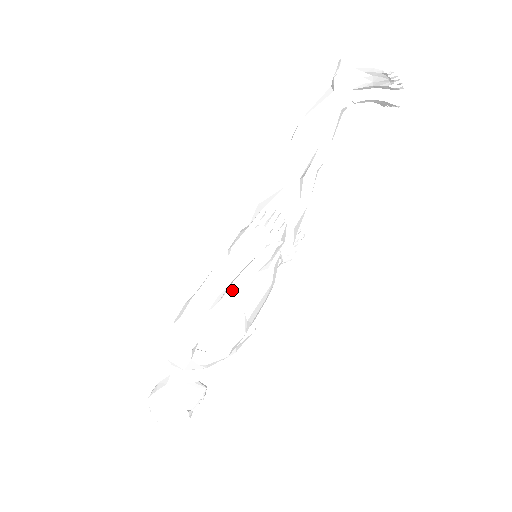
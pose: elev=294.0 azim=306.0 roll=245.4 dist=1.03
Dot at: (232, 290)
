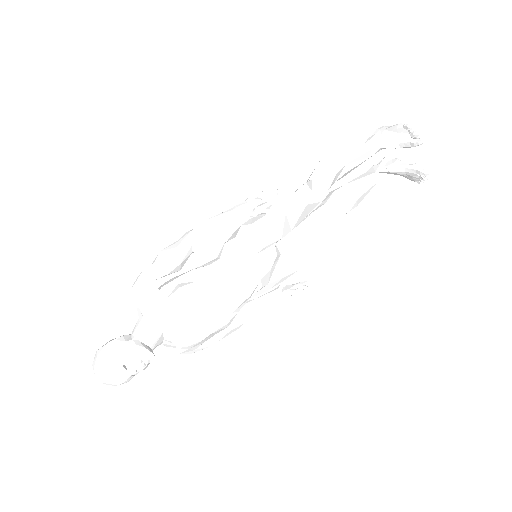
Dot at: (217, 259)
